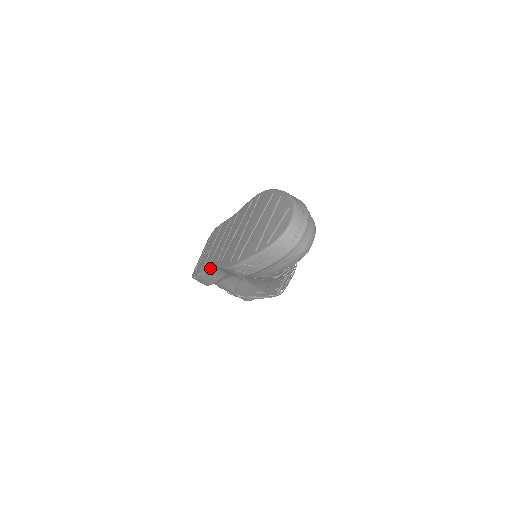
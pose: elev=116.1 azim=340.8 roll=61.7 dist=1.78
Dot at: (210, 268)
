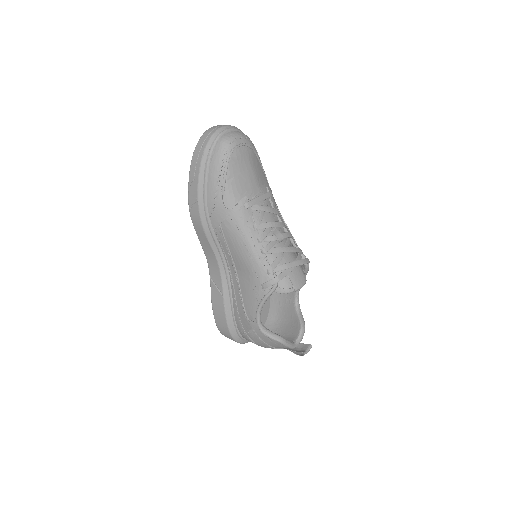
Dot at: (209, 273)
